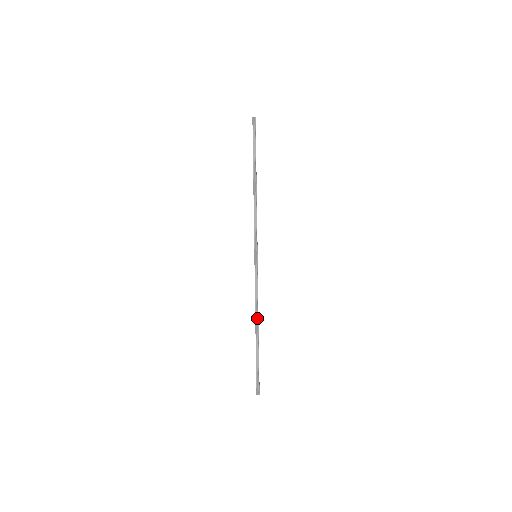
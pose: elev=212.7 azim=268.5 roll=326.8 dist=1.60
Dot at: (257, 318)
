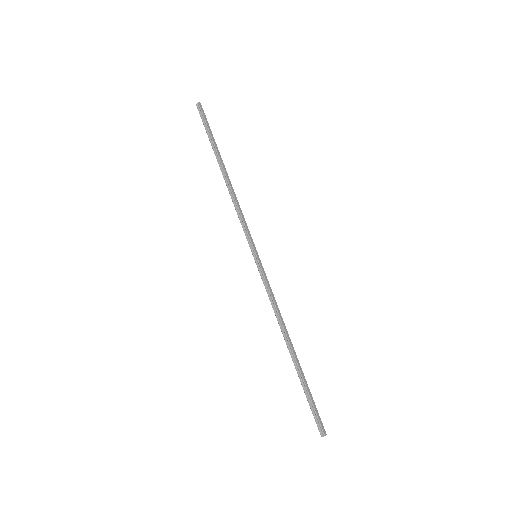
Dot at: (284, 333)
